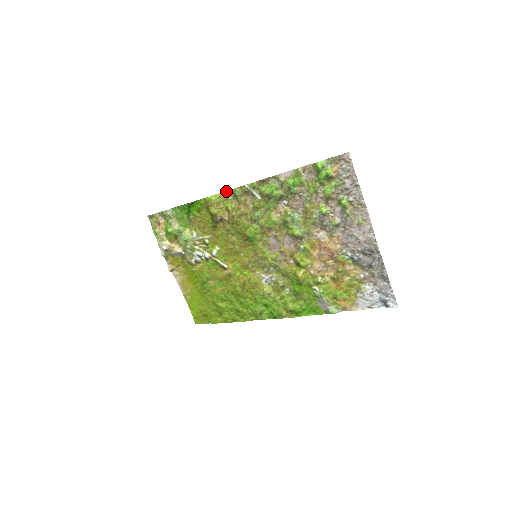
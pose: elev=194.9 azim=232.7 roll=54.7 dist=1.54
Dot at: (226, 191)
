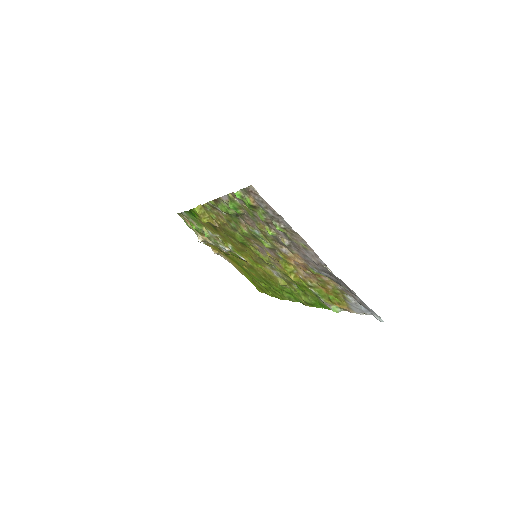
Dot at: occluded
